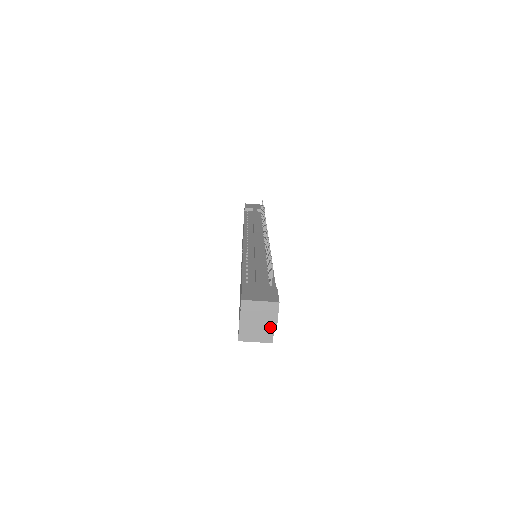
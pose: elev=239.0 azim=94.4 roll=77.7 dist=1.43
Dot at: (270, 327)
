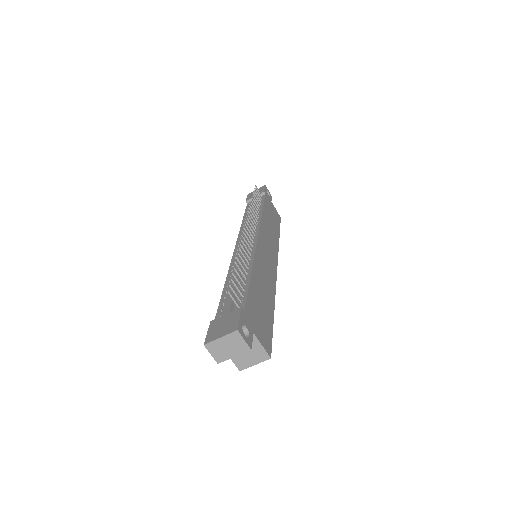
Dot at: (258, 346)
